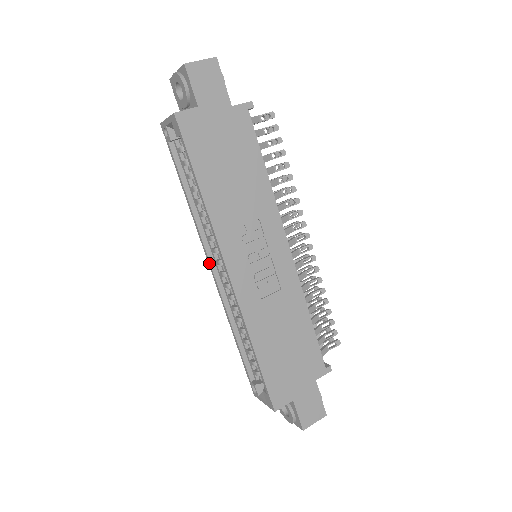
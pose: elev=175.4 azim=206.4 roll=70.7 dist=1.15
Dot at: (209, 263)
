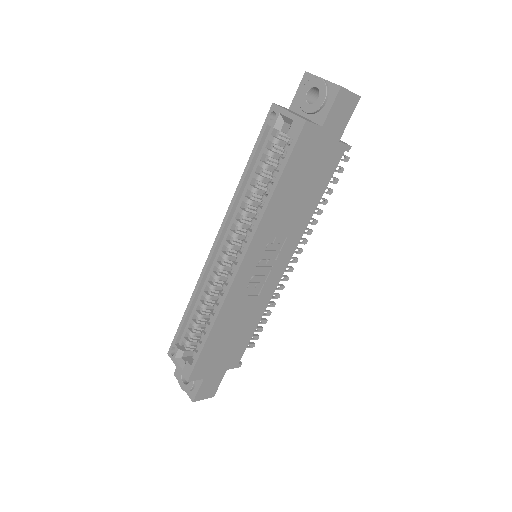
Dot at: (218, 238)
